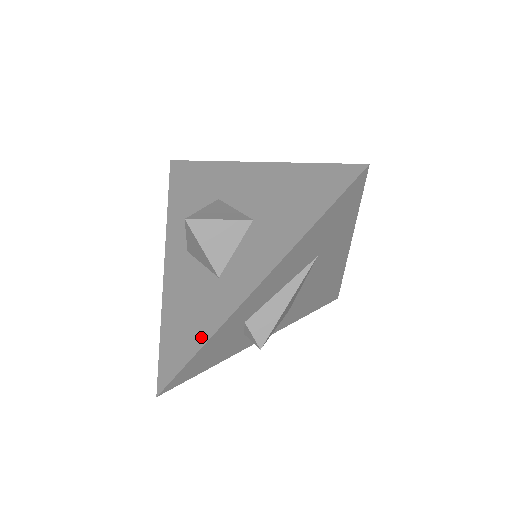
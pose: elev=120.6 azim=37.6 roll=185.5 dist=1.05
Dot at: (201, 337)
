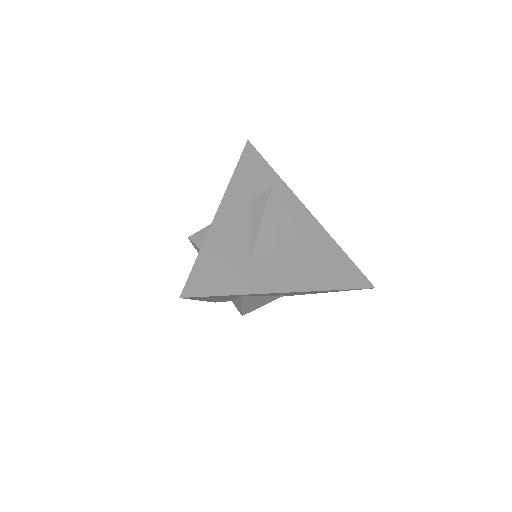
Dot at: occluded
